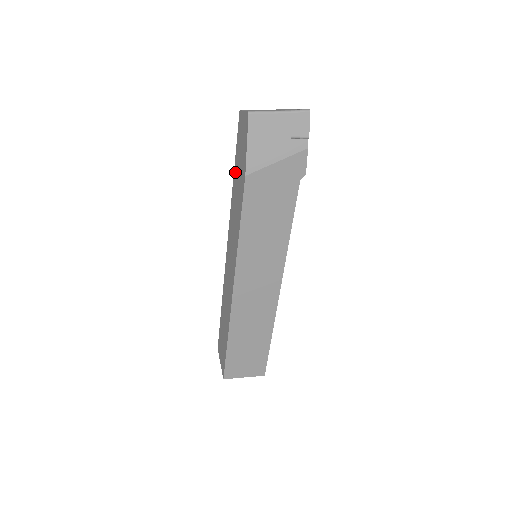
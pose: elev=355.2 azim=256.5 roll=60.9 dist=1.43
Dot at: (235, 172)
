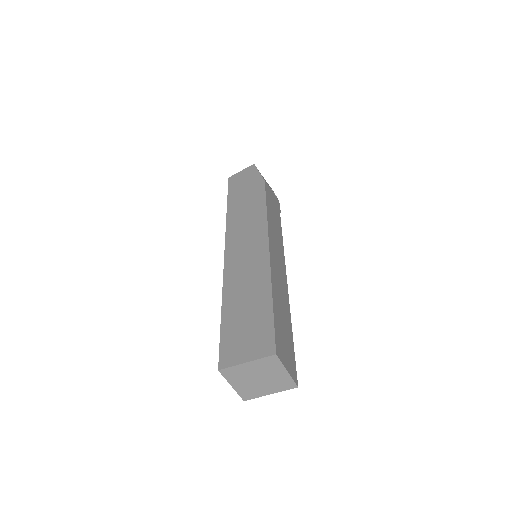
Dot at: (232, 199)
